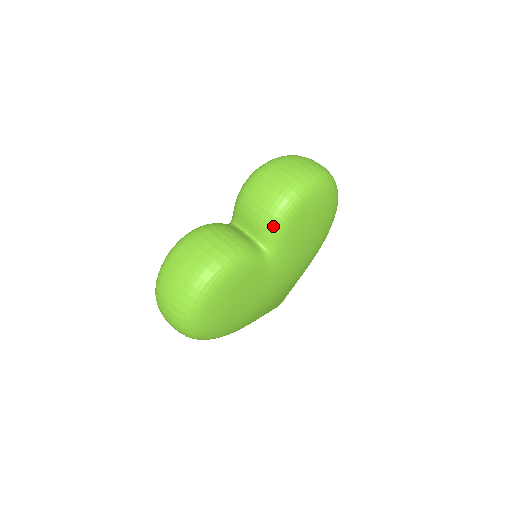
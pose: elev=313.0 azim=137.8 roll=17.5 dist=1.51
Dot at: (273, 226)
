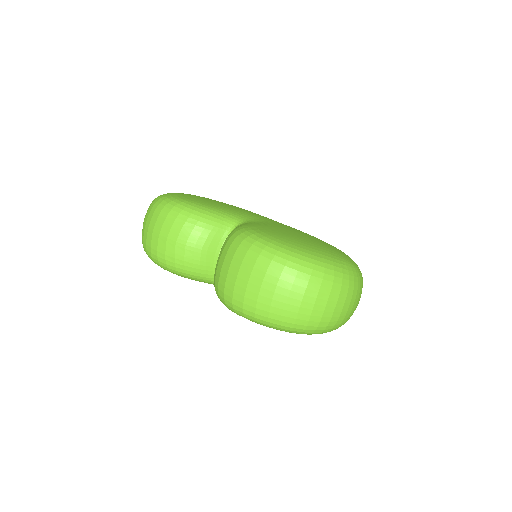
Dot at: occluded
